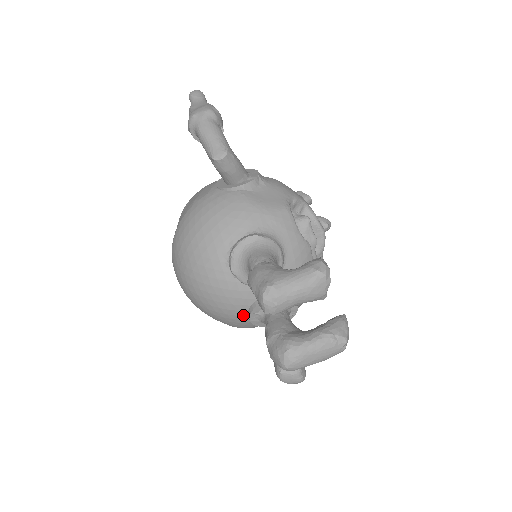
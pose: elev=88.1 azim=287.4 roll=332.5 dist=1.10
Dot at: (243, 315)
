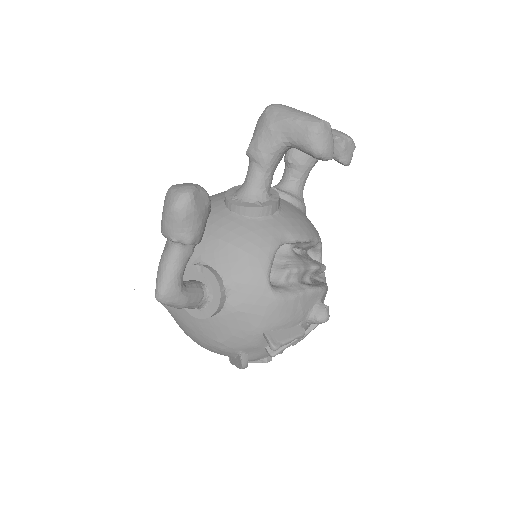
Dot at: occluded
